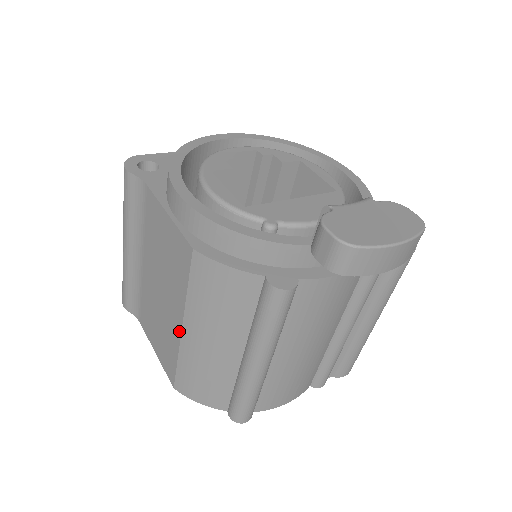
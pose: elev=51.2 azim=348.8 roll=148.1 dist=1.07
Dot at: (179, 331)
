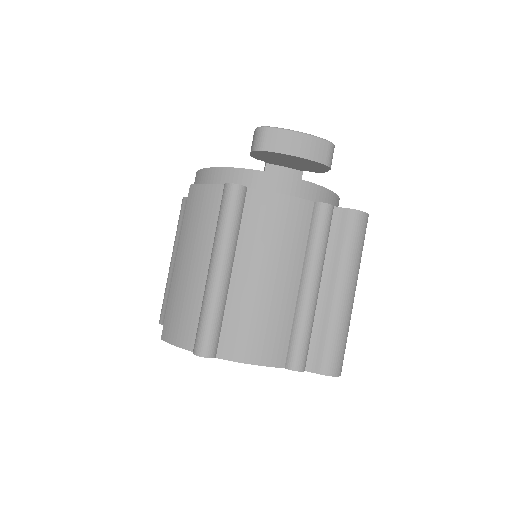
Dot at: (174, 268)
